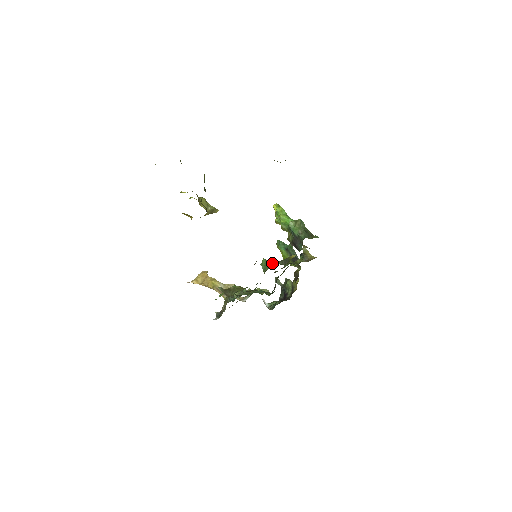
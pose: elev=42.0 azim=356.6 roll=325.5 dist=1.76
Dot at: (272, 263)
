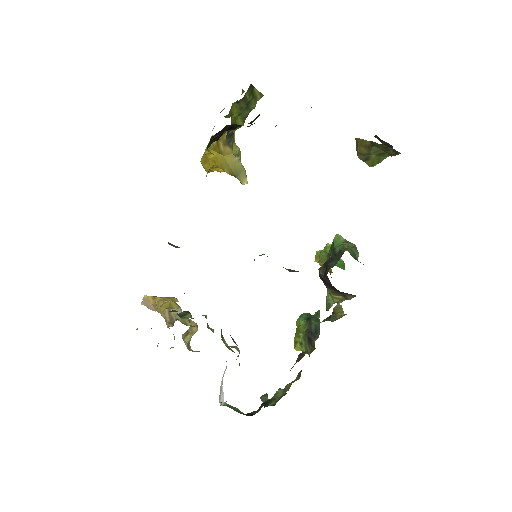
Dot at: occluded
